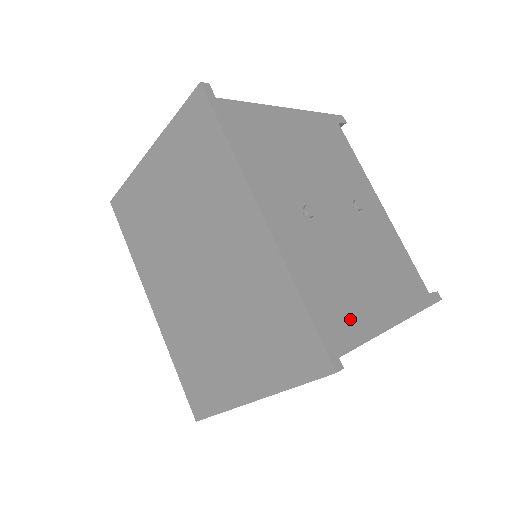
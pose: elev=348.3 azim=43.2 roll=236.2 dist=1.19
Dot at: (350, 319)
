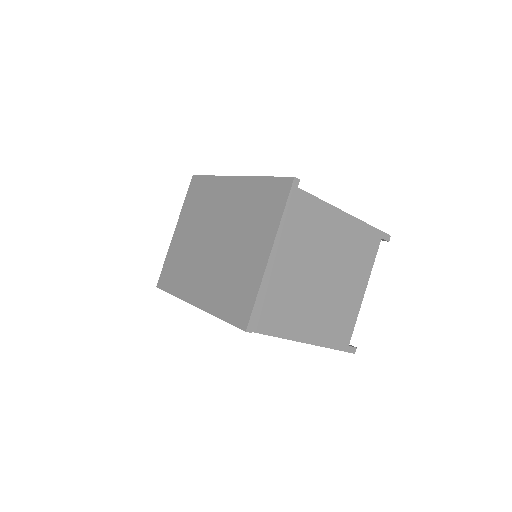
Dot at: occluded
